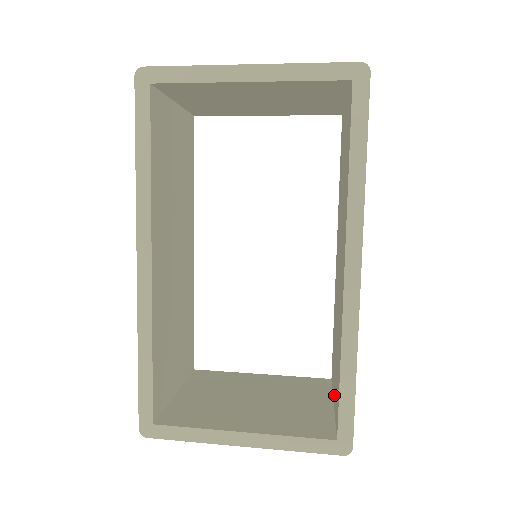
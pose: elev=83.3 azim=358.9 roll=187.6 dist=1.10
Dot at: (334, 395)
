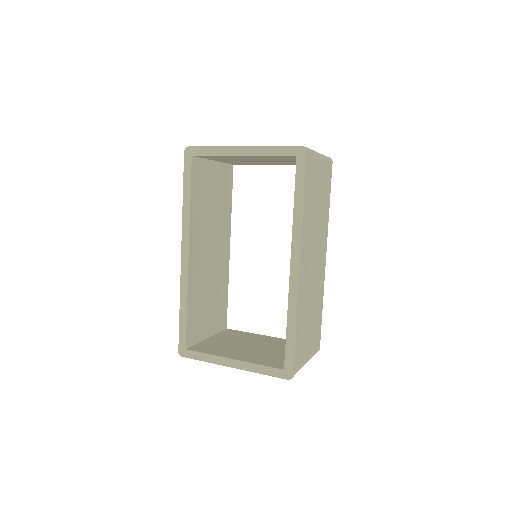
Dot at: occluded
